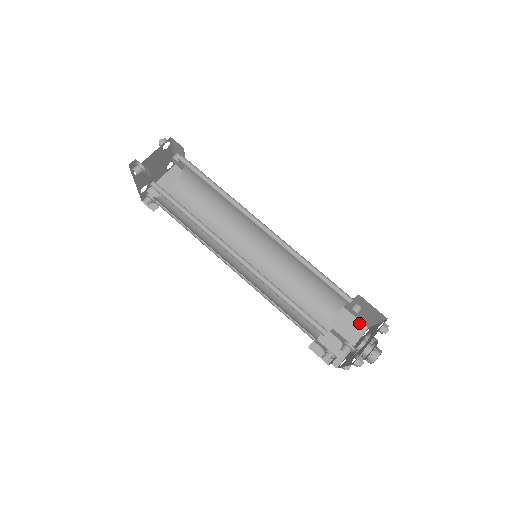
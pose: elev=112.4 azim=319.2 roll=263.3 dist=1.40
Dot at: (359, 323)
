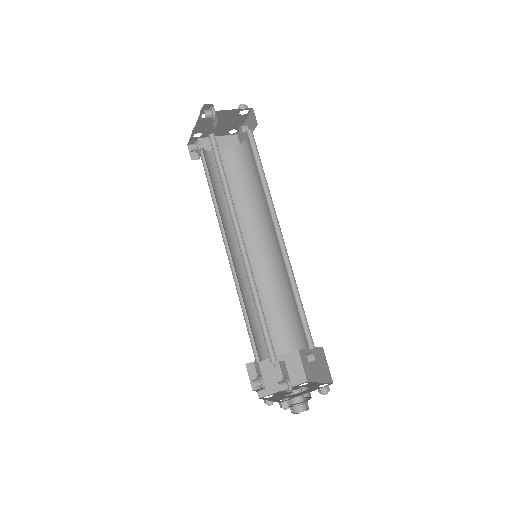
Dot at: (302, 372)
